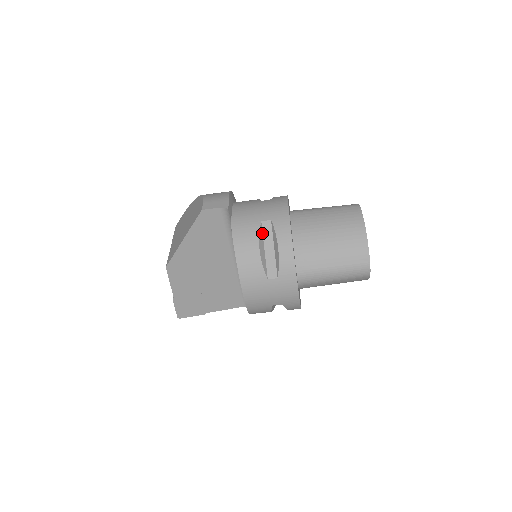
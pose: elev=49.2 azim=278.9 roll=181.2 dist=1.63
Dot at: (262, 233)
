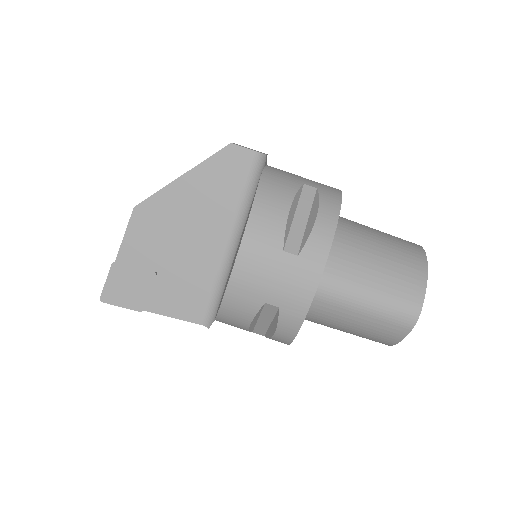
Dot at: (299, 196)
